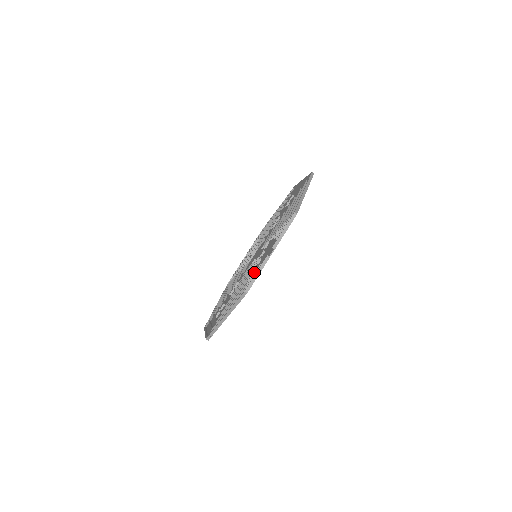
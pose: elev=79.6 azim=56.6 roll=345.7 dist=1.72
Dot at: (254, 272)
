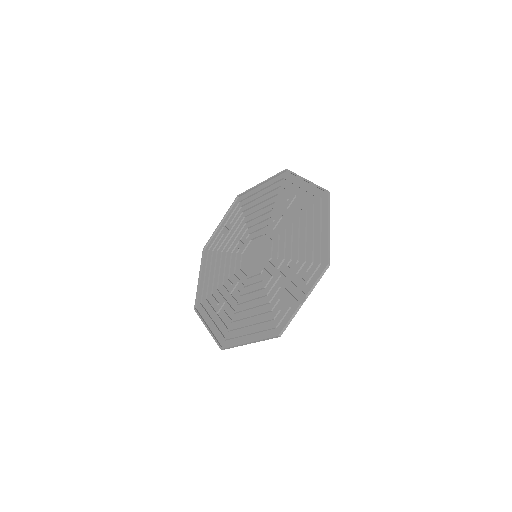
Dot at: (277, 304)
